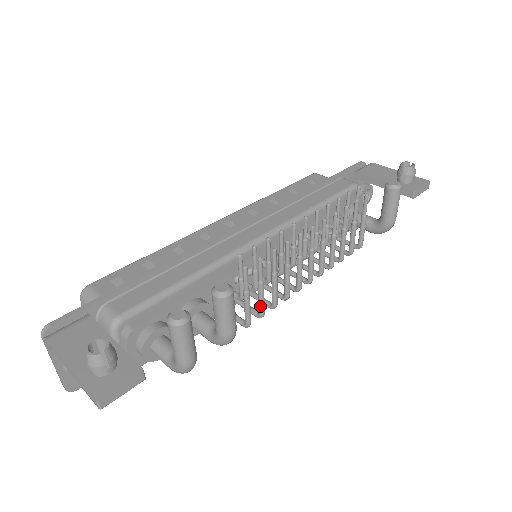
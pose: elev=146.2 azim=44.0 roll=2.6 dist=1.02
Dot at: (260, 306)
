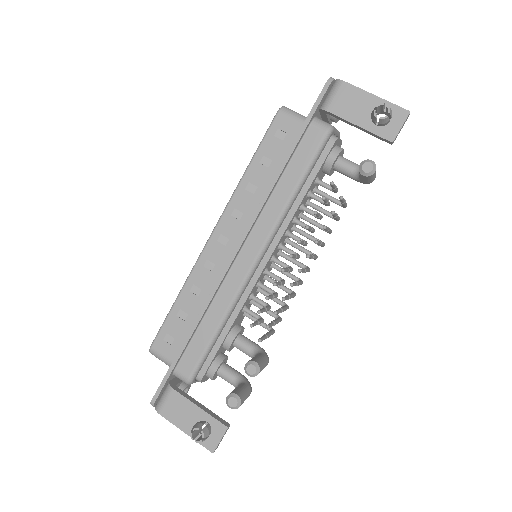
Dot at: occluded
